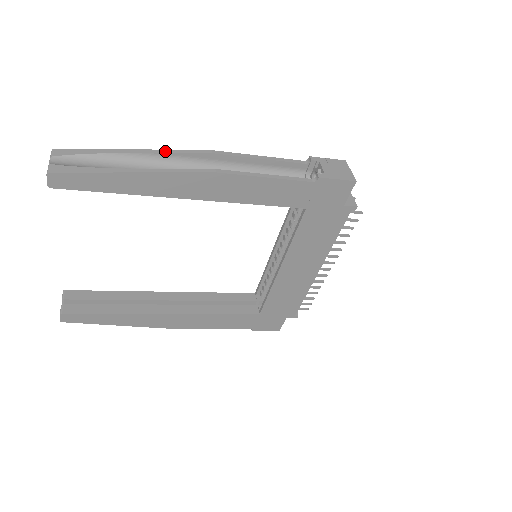
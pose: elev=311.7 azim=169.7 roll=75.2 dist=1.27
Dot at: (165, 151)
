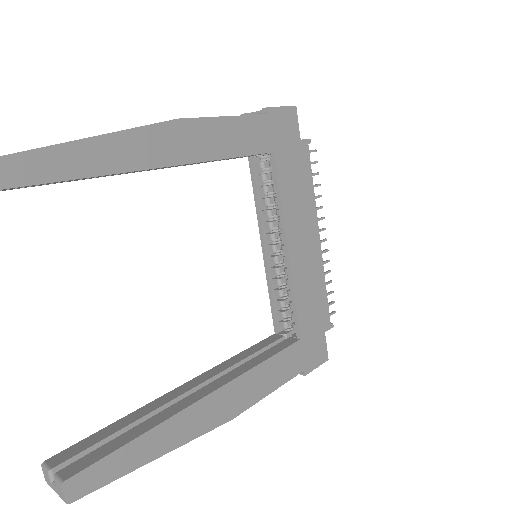
Dot at: occluded
